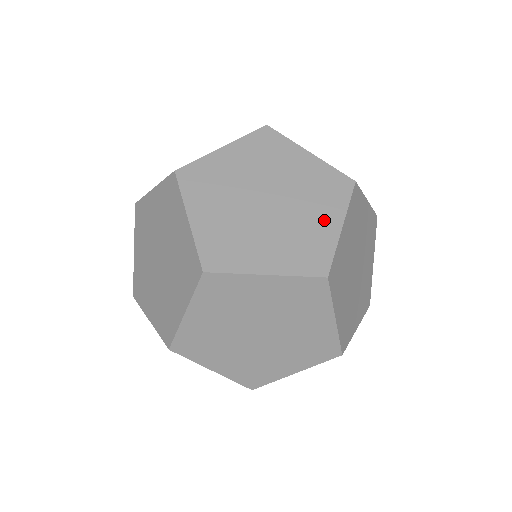
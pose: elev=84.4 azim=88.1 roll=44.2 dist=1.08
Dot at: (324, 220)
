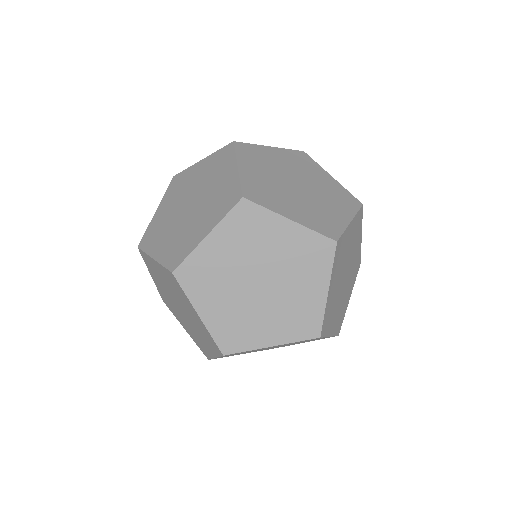
Dot at: (312, 289)
